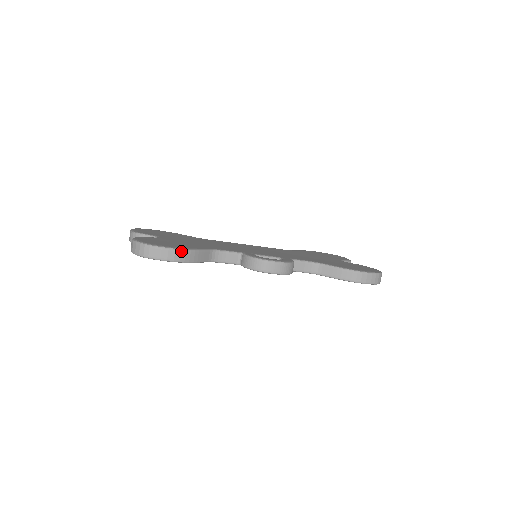
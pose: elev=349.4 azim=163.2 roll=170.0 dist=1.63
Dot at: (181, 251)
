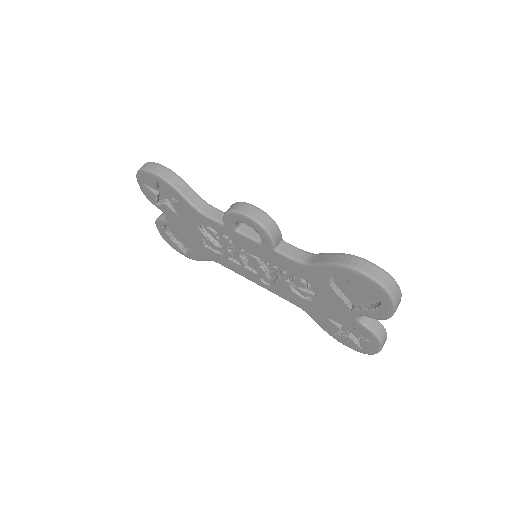
Dot at: (170, 171)
